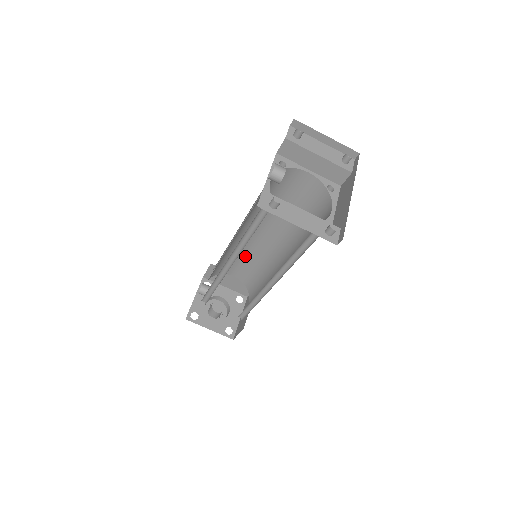
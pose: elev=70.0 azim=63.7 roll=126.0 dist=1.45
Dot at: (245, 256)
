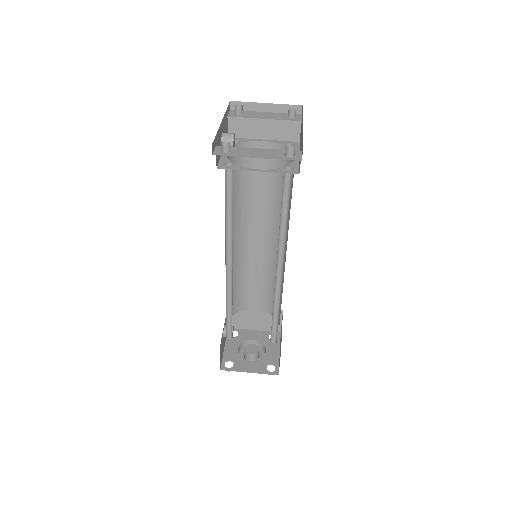
Dot at: (254, 276)
